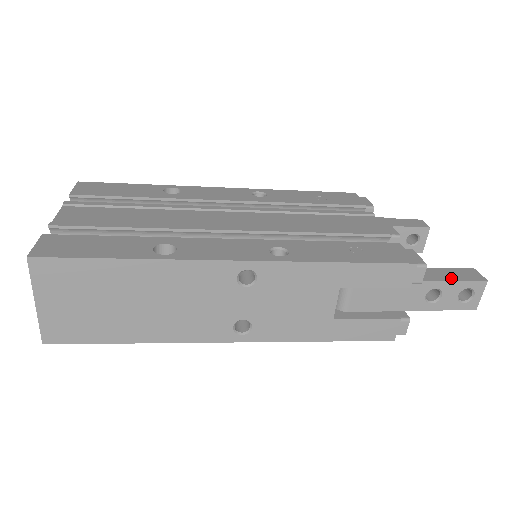
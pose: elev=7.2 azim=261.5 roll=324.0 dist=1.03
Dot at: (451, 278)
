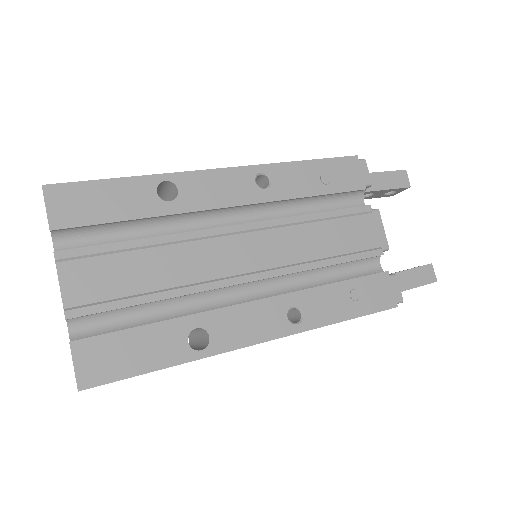
Dot at: (413, 285)
